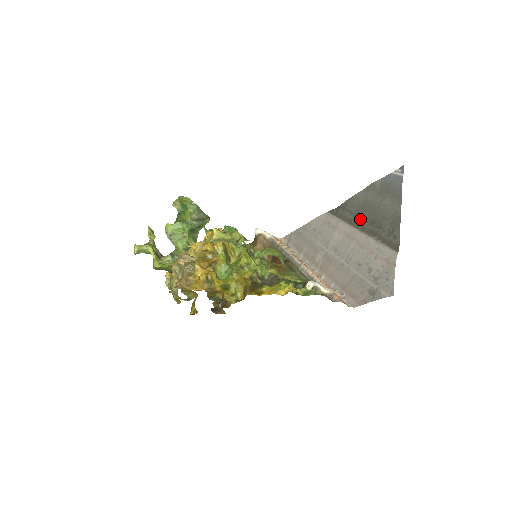
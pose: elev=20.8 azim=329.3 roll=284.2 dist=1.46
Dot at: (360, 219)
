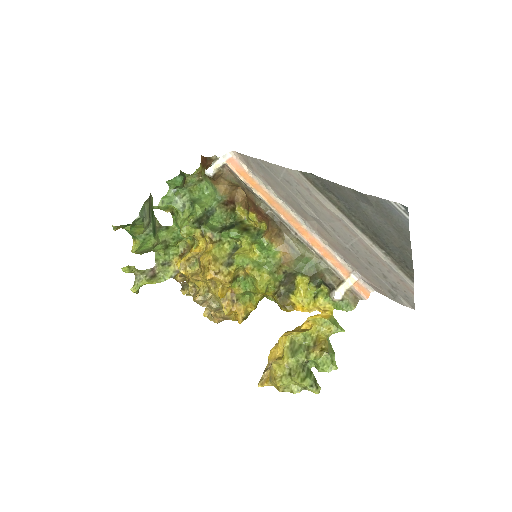
Dot at: (356, 218)
